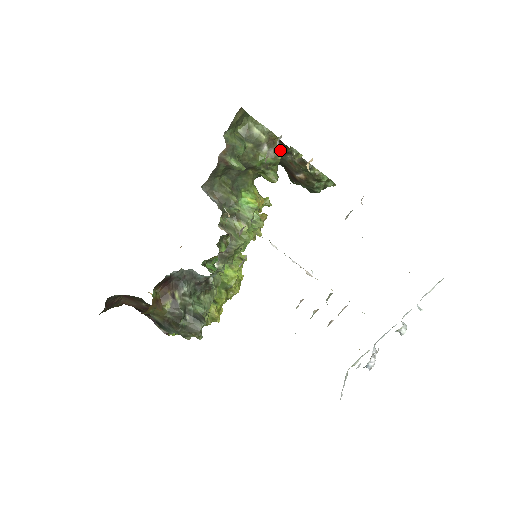
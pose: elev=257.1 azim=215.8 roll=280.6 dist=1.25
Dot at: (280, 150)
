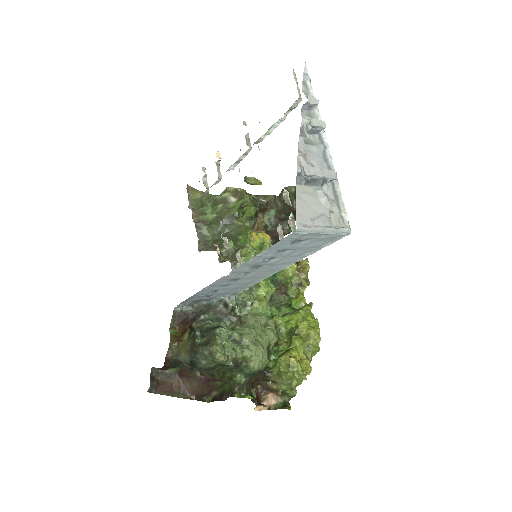
Dot at: (269, 205)
